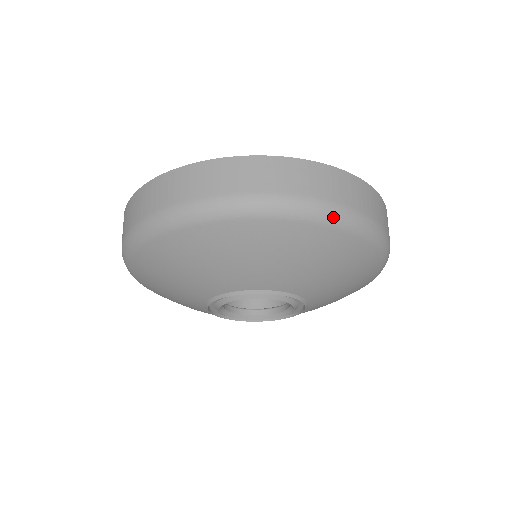
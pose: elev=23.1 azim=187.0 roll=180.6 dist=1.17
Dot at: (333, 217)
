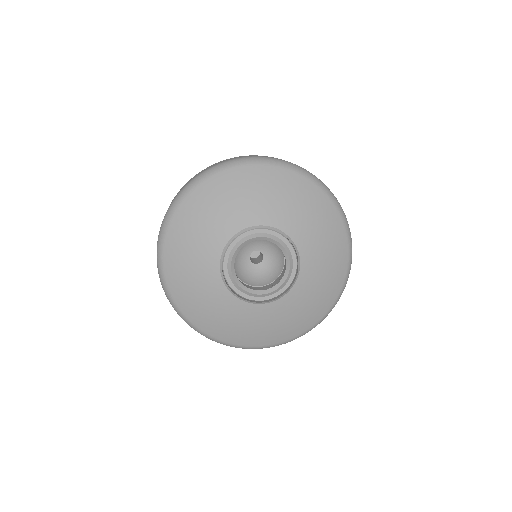
Dot at: (263, 160)
